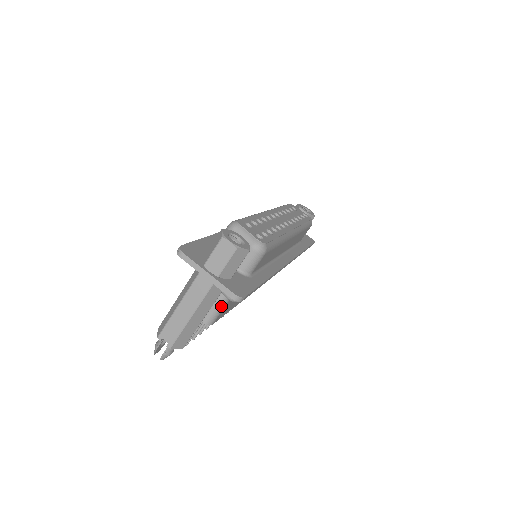
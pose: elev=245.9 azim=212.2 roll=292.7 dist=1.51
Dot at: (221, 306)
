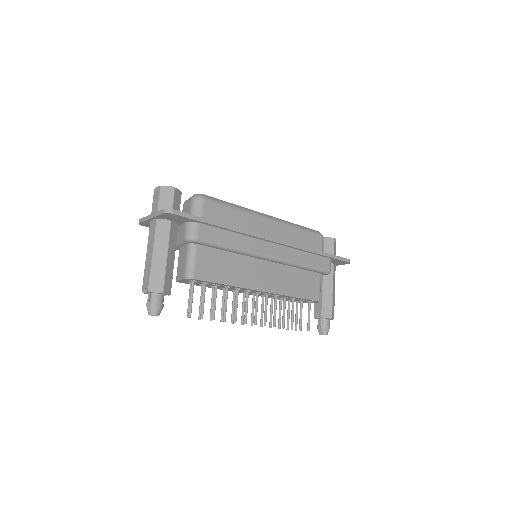
Dot at: (191, 256)
